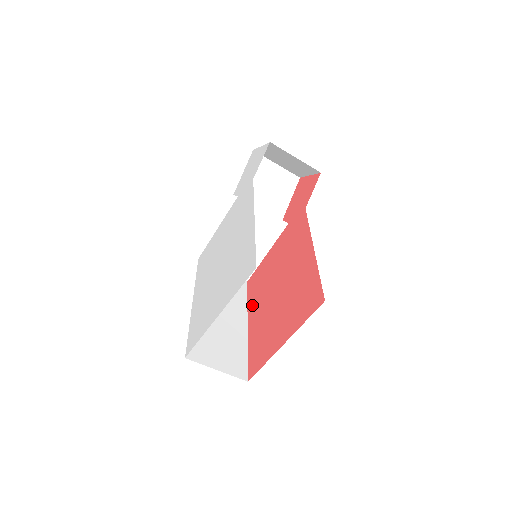
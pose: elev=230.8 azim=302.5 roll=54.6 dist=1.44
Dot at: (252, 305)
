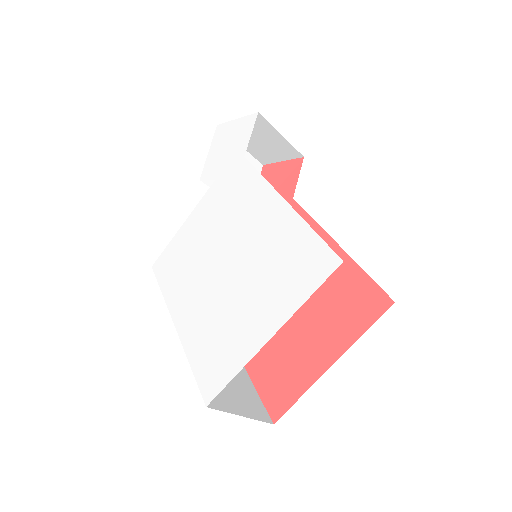
Dot at: occluded
